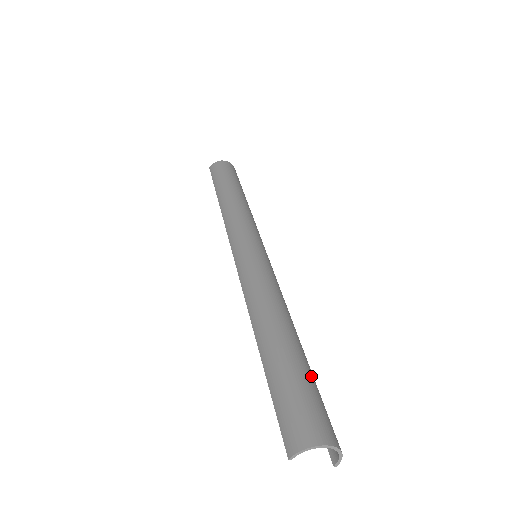
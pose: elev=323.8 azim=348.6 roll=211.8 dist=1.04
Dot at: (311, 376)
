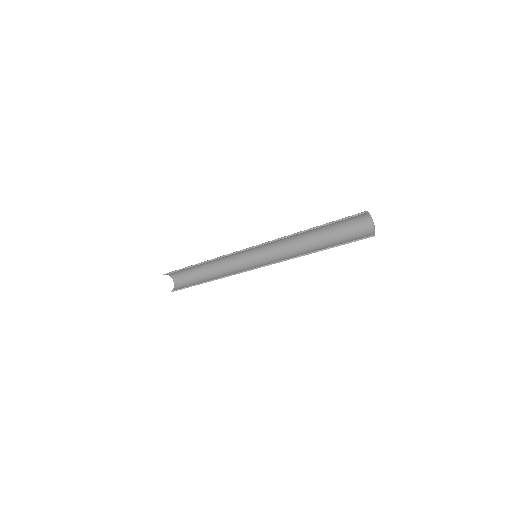
Dot at: (340, 234)
